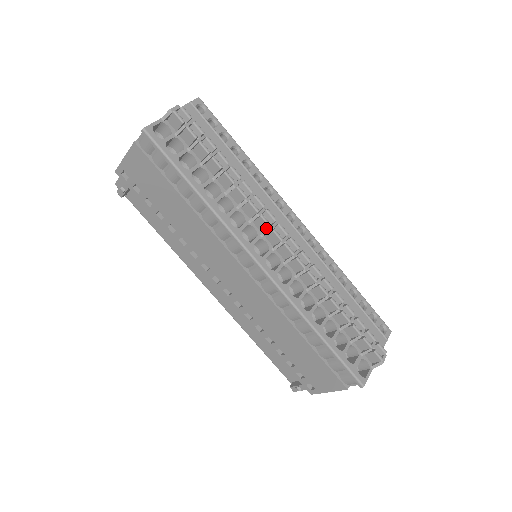
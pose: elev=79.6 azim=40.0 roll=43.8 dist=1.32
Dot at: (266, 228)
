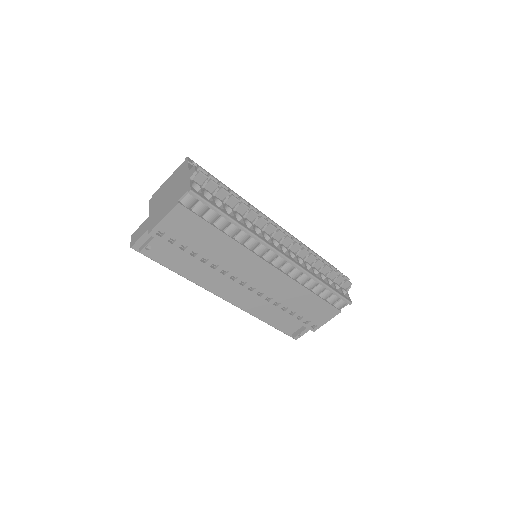
Dot at: (274, 231)
